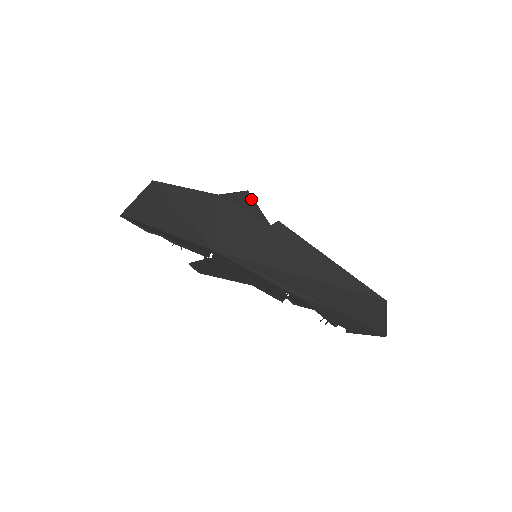
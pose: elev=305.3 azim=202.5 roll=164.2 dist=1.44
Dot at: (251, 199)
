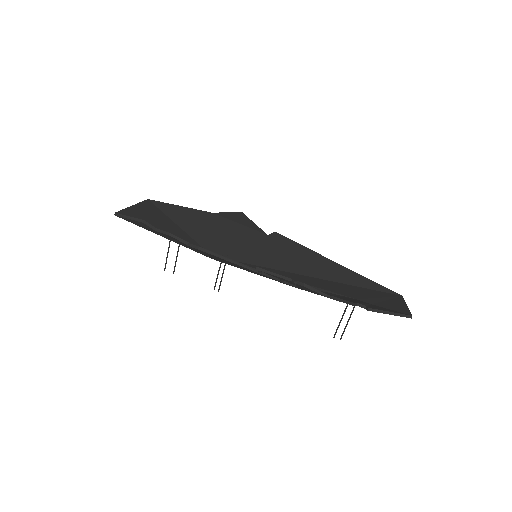
Dot at: (245, 217)
